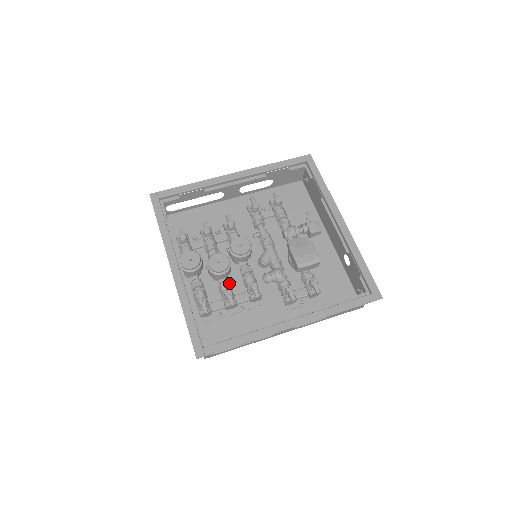
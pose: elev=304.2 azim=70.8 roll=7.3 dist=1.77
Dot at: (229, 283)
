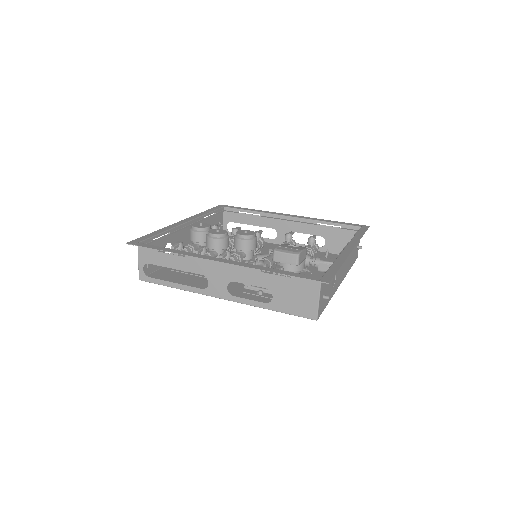
Dot at: occluded
